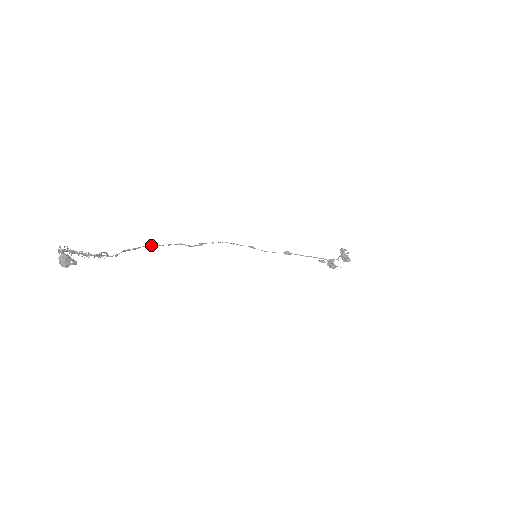
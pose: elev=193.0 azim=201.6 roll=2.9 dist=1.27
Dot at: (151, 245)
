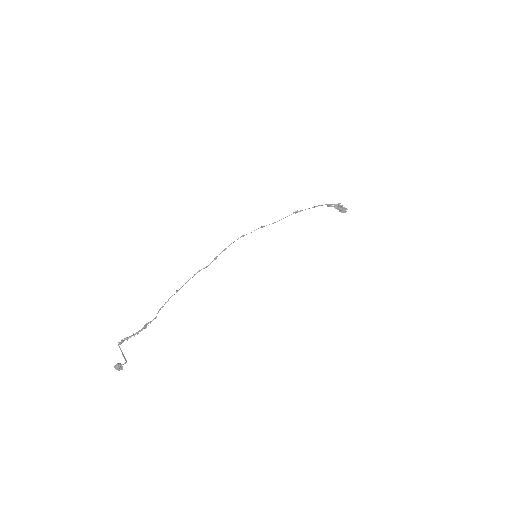
Dot at: (176, 291)
